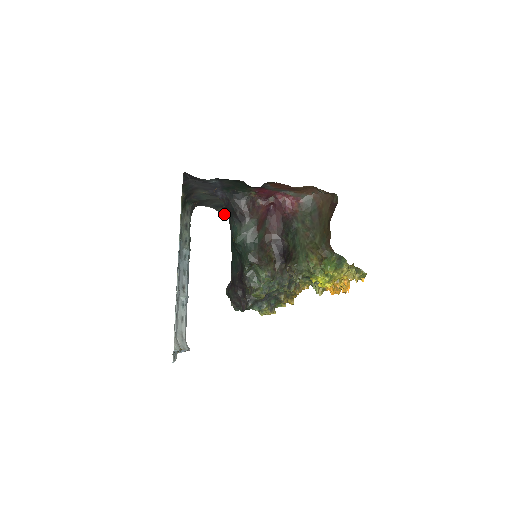
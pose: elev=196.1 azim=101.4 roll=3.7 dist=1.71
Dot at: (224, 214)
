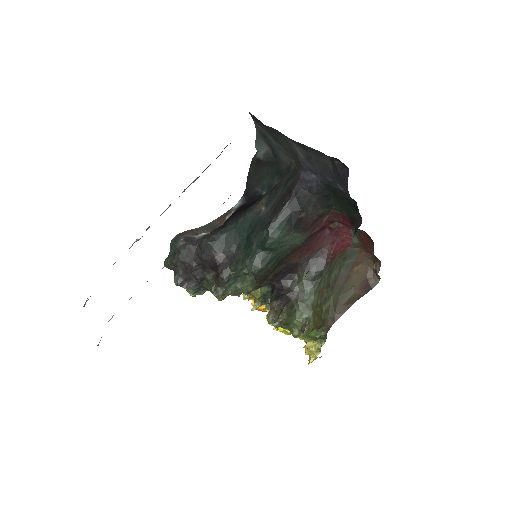
Dot at: (258, 148)
